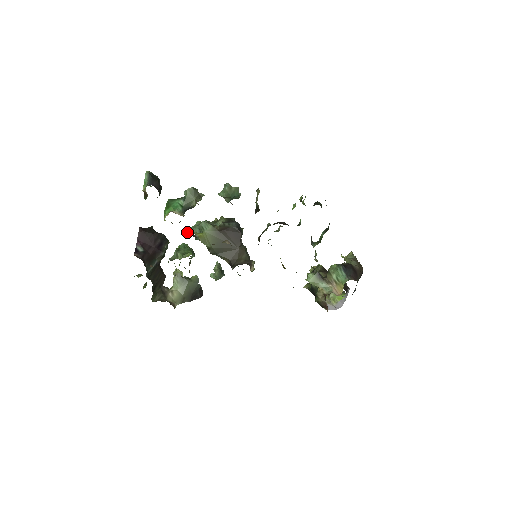
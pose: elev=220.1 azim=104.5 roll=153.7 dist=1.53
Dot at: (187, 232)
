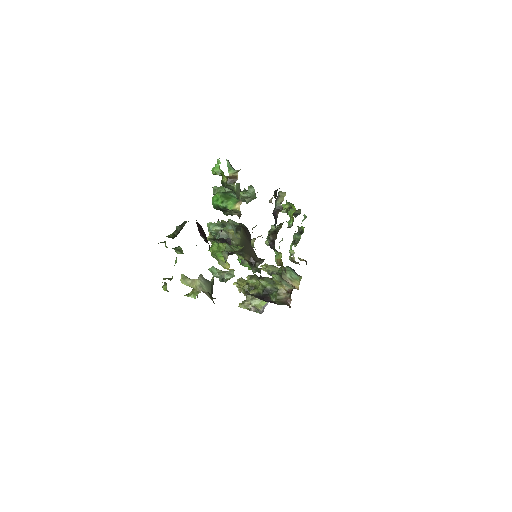
Dot at: (236, 225)
